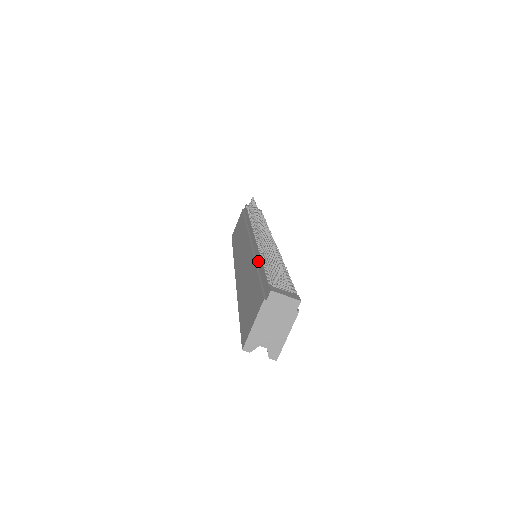
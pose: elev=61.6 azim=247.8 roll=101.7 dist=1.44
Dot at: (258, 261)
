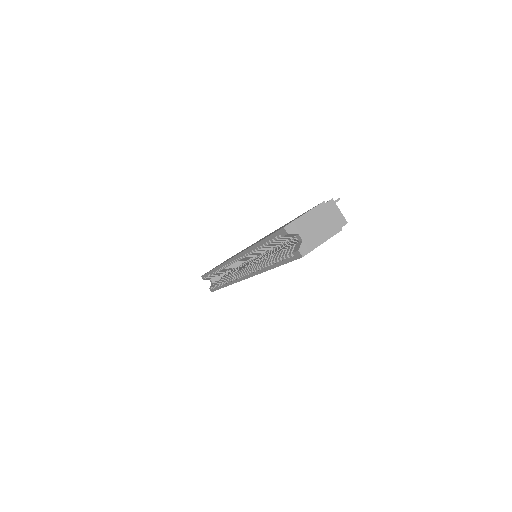
Dot at: occluded
